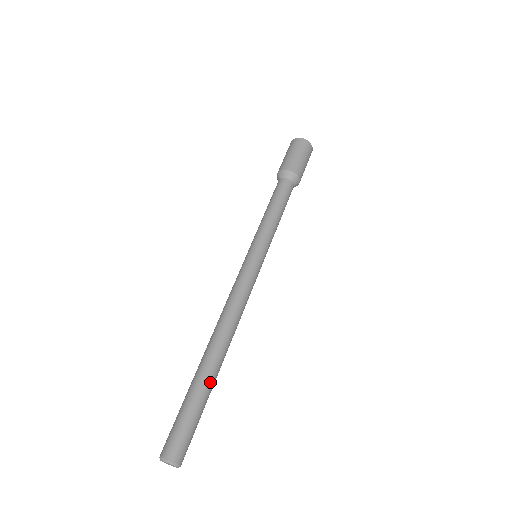
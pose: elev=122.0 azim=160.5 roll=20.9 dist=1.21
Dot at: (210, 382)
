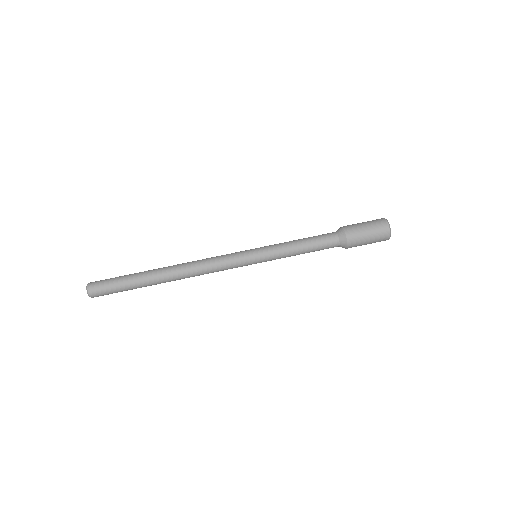
Dot at: occluded
